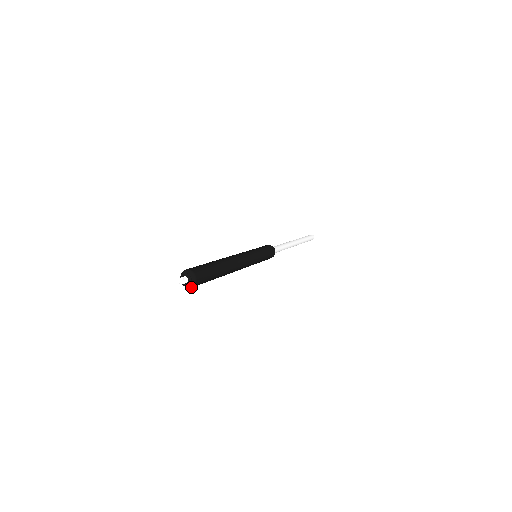
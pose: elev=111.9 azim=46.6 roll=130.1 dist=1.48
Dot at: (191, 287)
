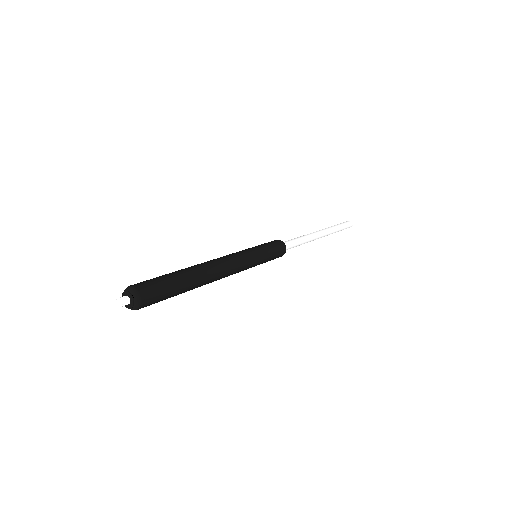
Dot at: (138, 308)
